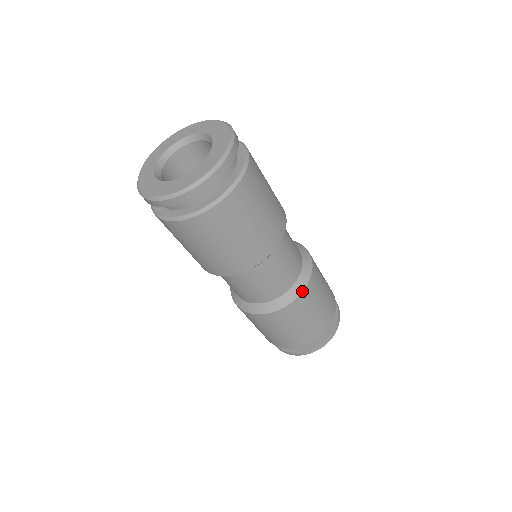
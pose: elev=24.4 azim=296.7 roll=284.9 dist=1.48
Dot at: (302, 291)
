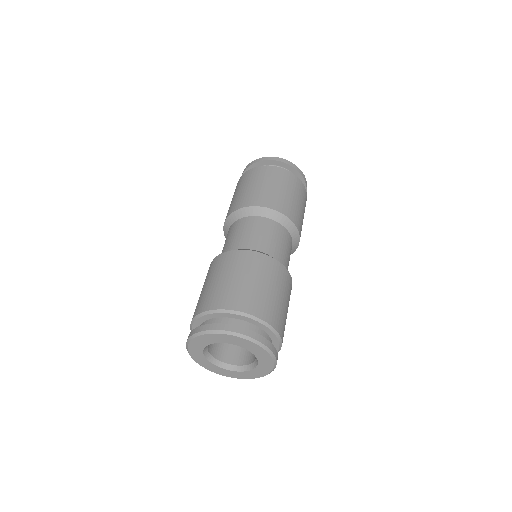
Dot at: occluded
